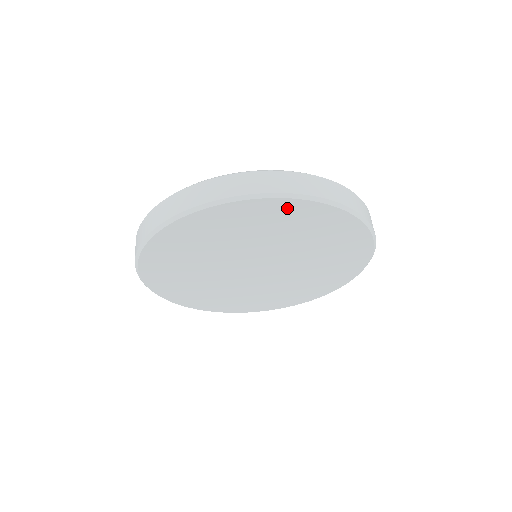
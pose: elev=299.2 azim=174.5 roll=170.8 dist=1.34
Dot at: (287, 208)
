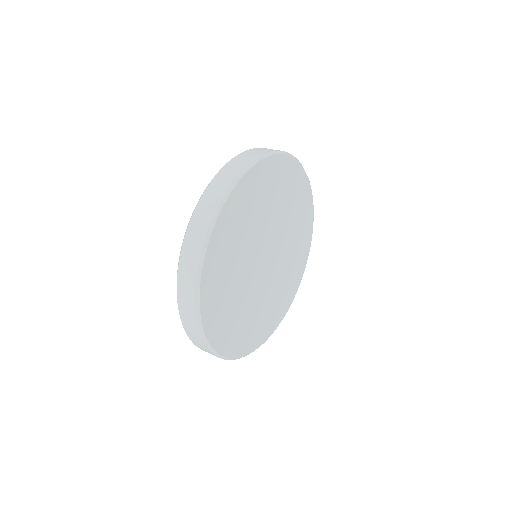
Dot at: (294, 172)
